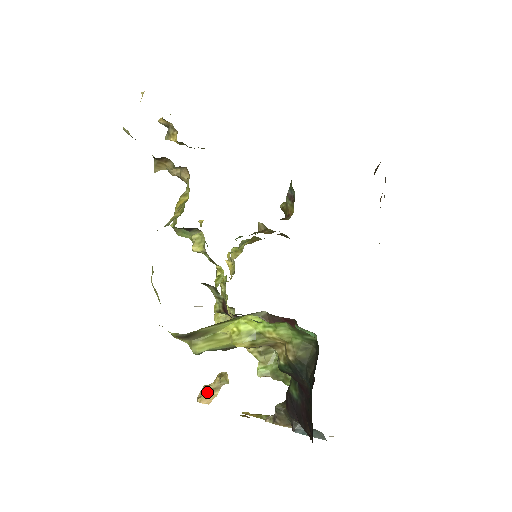
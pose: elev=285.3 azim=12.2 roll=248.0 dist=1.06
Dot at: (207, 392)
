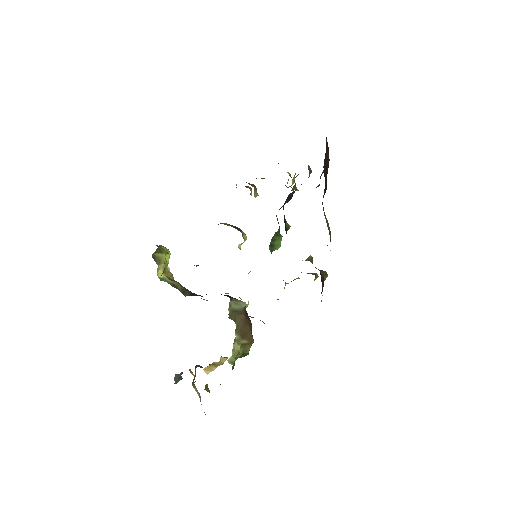
Dot at: (211, 364)
